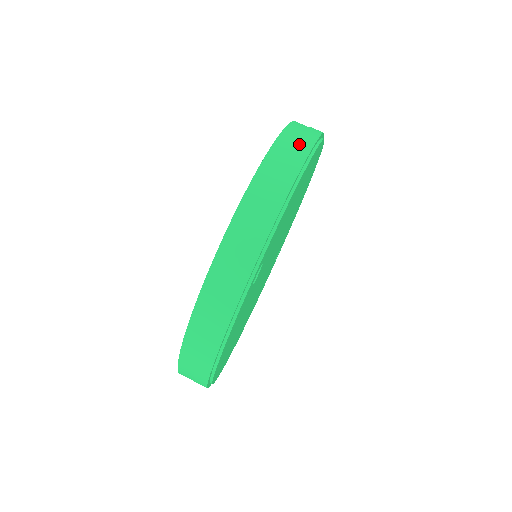
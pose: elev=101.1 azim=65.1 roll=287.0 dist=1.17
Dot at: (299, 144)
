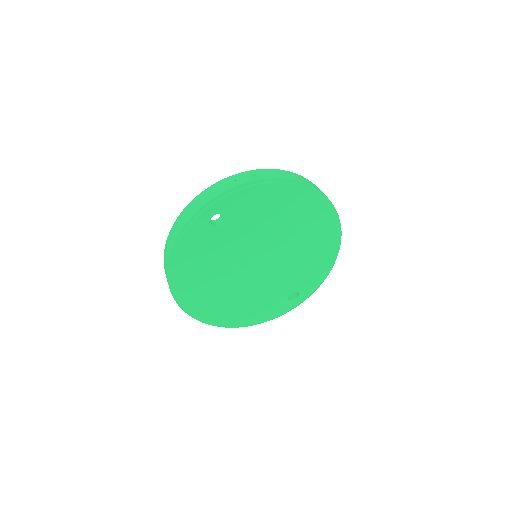
Dot at: (285, 175)
